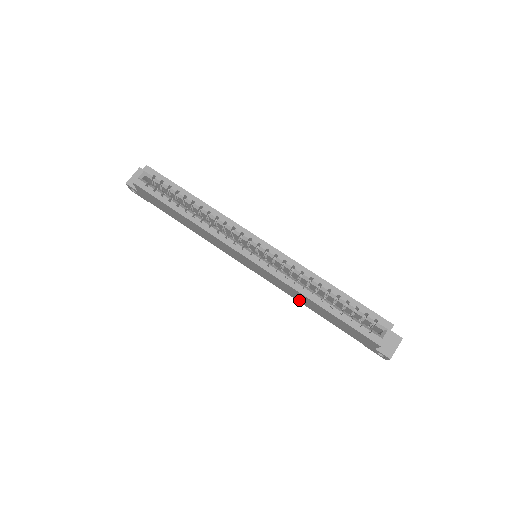
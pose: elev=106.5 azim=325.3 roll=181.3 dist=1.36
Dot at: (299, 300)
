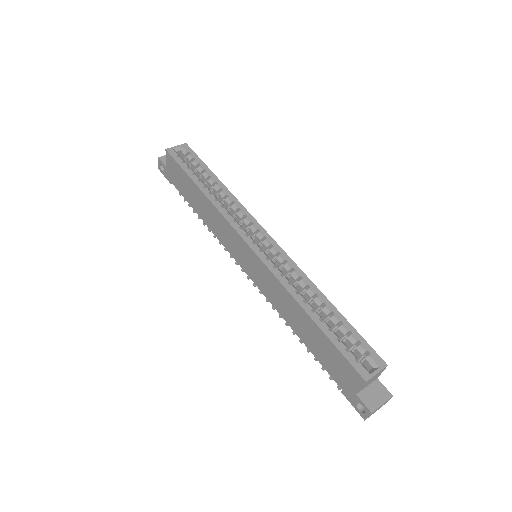
Dot at: (285, 315)
